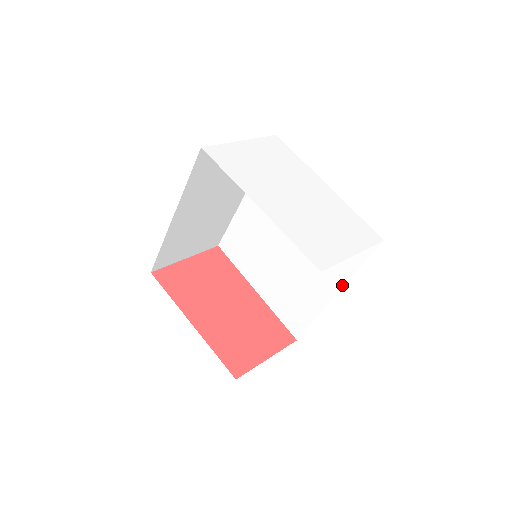
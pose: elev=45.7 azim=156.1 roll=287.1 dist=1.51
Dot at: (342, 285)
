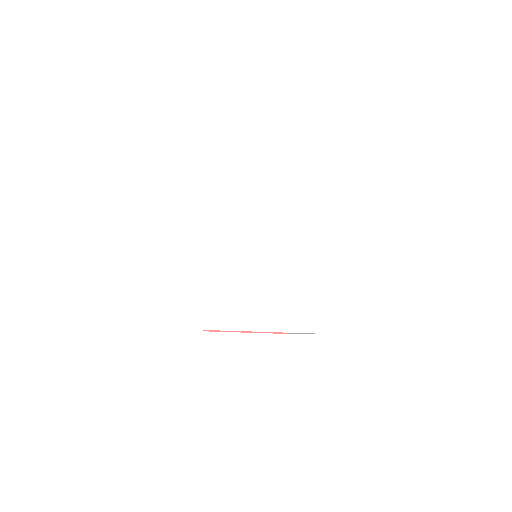
Dot at: occluded
